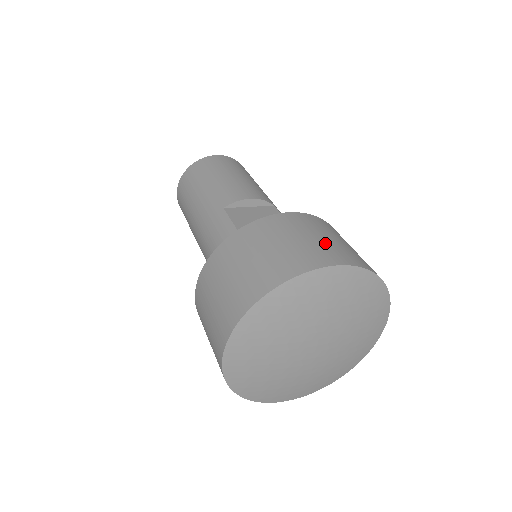
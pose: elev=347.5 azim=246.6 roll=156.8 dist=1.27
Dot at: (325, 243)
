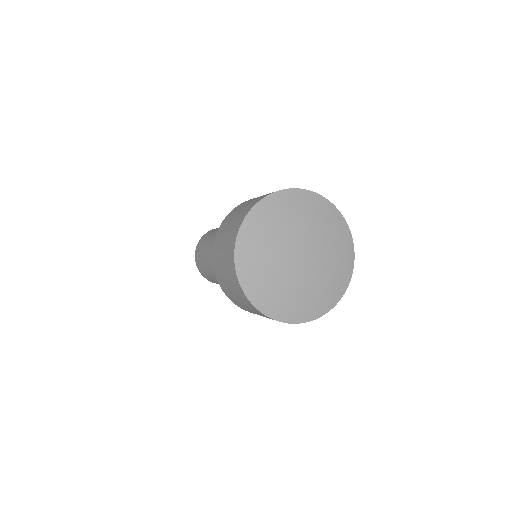
Dot at: occluded
